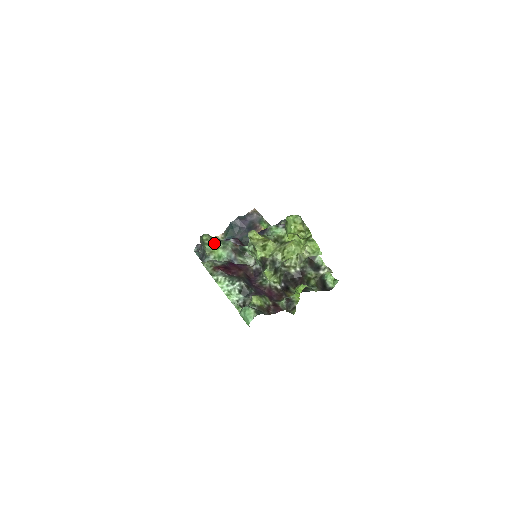
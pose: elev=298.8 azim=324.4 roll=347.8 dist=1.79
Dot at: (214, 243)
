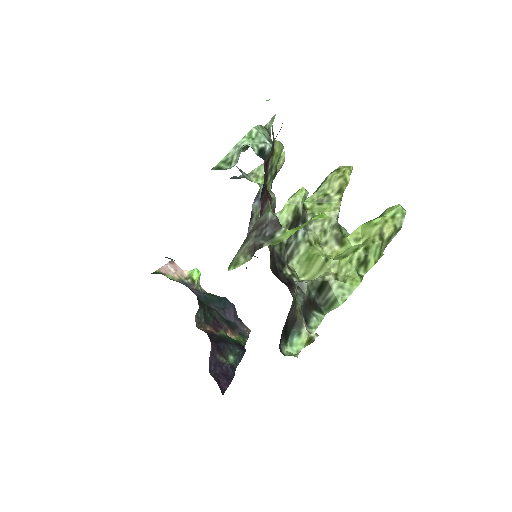
Dot at: occluded
